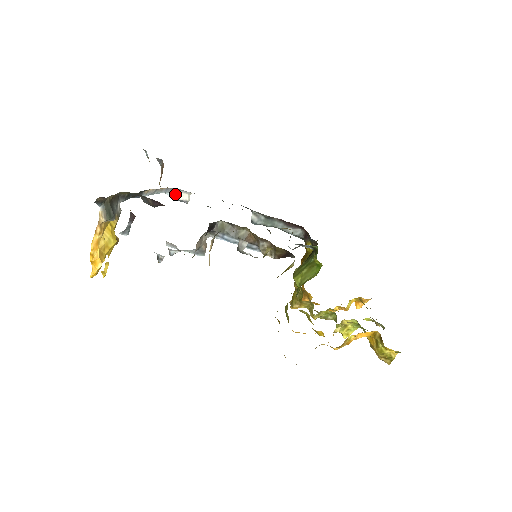
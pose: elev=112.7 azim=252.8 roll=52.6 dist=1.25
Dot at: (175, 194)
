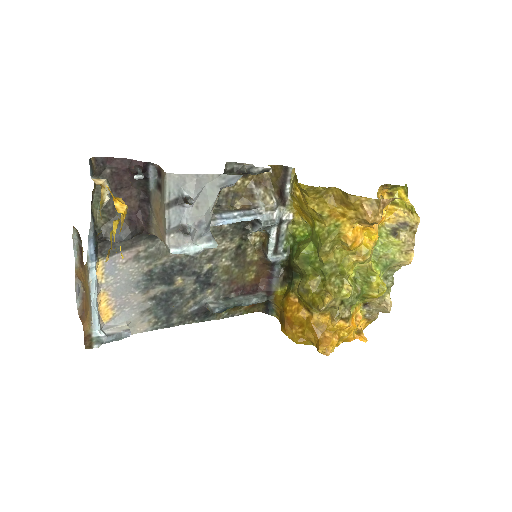
Dot at: (109, 331)
